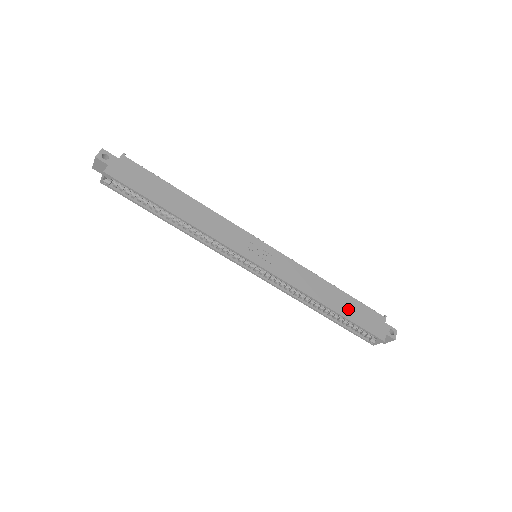
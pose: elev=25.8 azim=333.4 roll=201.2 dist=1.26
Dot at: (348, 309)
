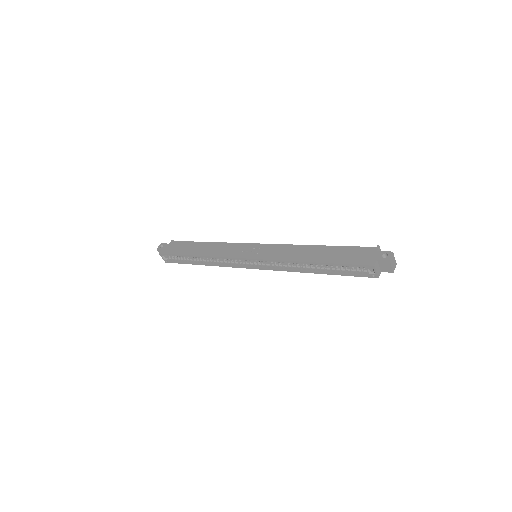
Dot at: (332, 256)
